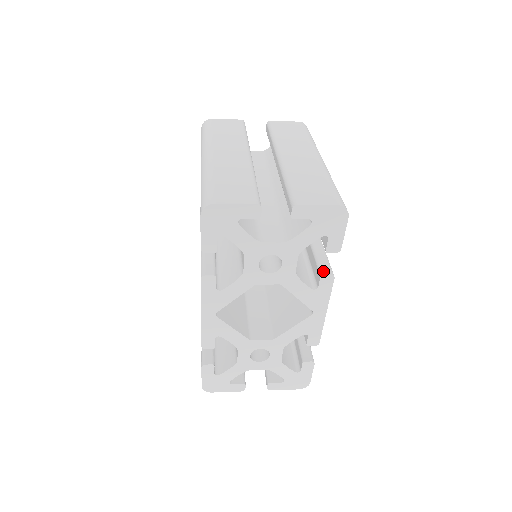
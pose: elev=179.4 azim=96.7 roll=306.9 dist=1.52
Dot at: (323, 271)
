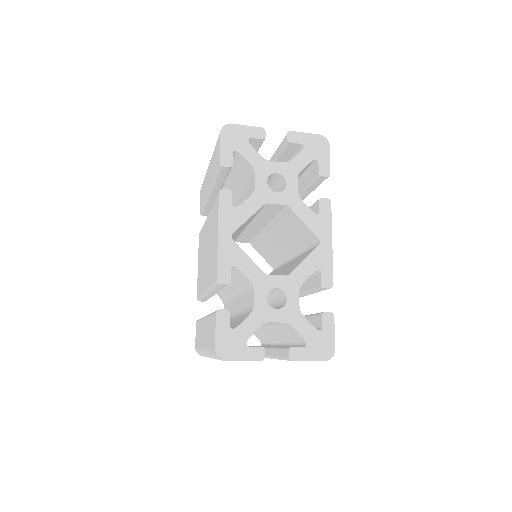
Dot at: (320, 199)
